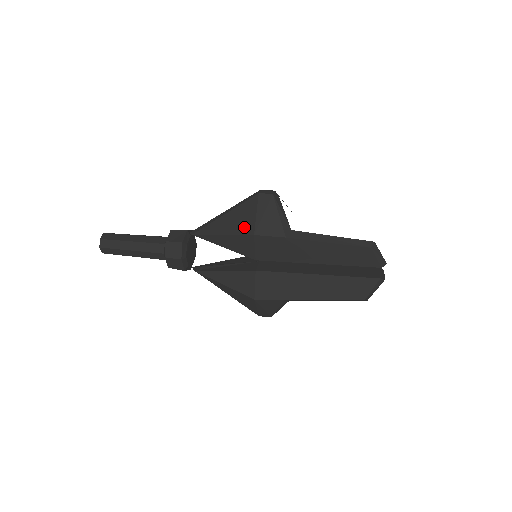
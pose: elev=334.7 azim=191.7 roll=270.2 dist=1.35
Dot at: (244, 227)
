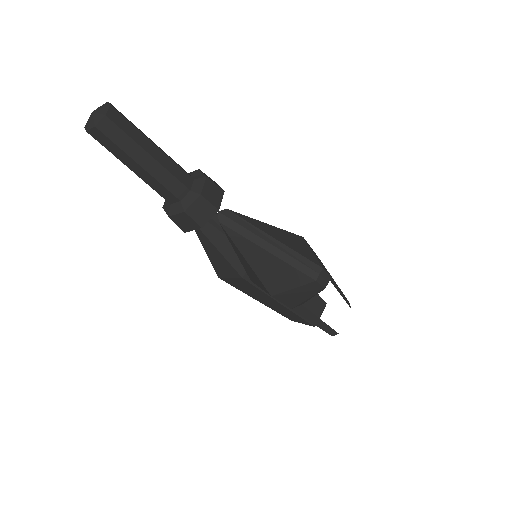
Dot at: (271, 282)
